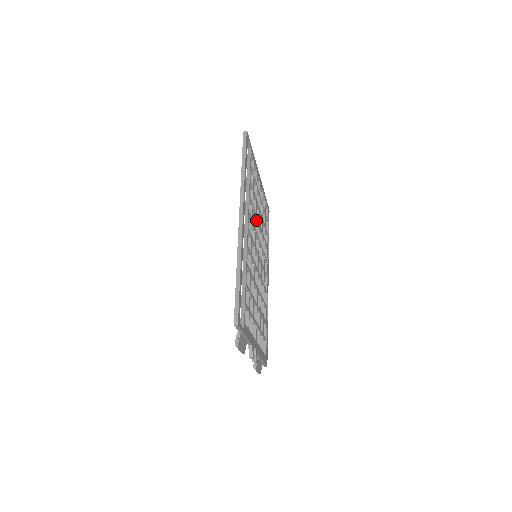
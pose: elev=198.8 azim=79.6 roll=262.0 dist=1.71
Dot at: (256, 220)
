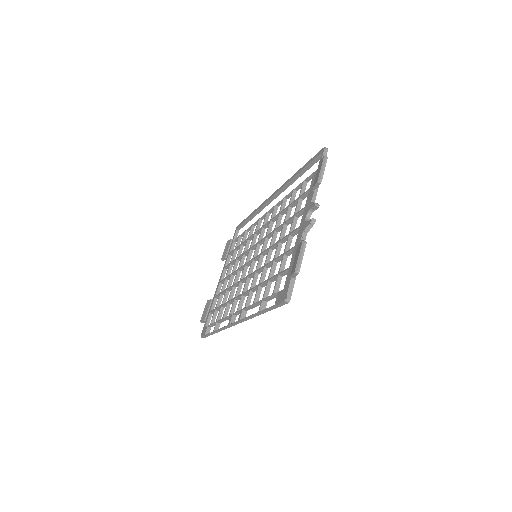
Dot at: (242, 261)
